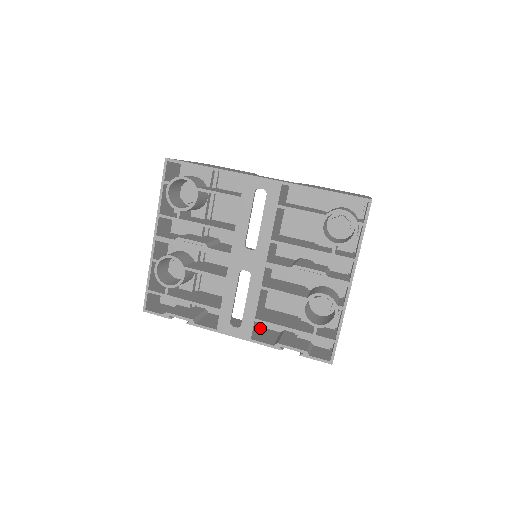
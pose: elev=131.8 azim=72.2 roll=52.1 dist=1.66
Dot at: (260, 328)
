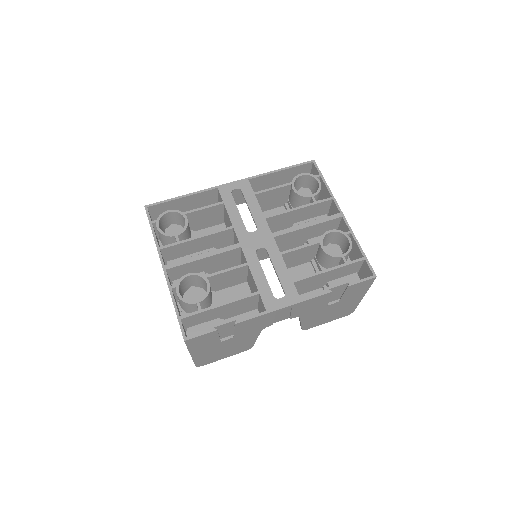
Dot at: occluded
